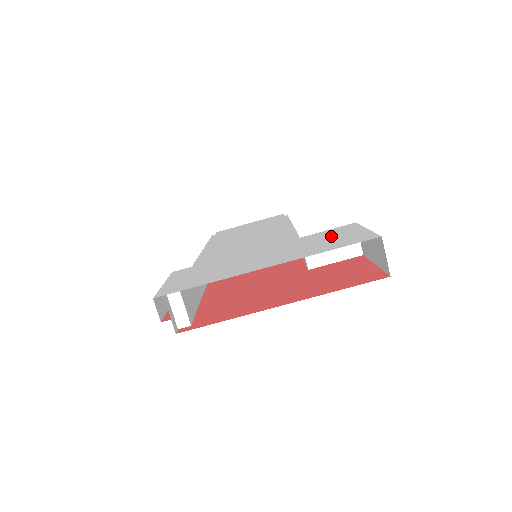
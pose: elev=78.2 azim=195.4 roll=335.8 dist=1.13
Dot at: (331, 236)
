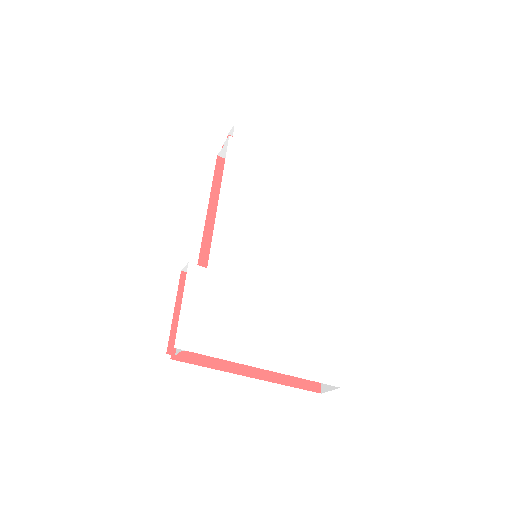
Dot at: (317, 335)
